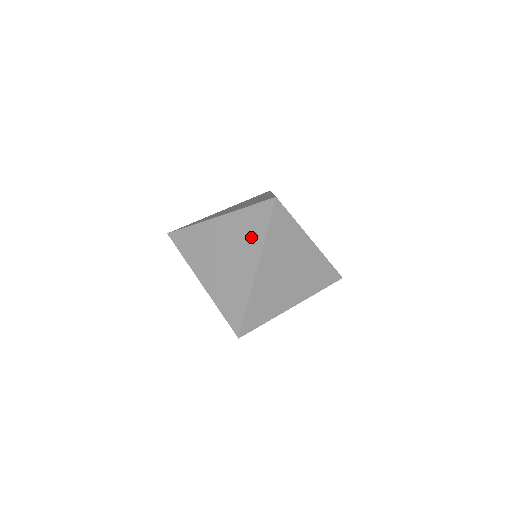
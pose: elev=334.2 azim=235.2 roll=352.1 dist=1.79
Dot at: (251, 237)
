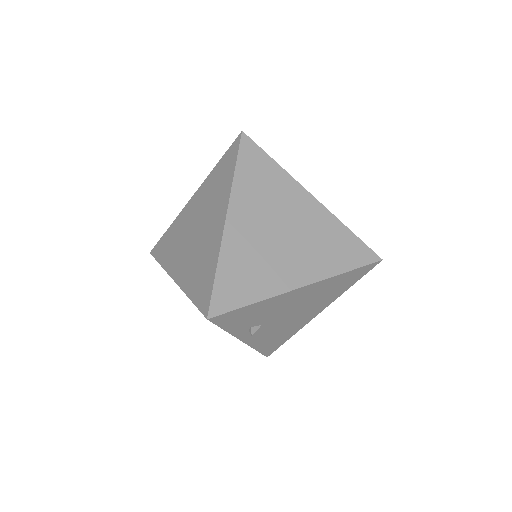
Dot at: (220, 188)
